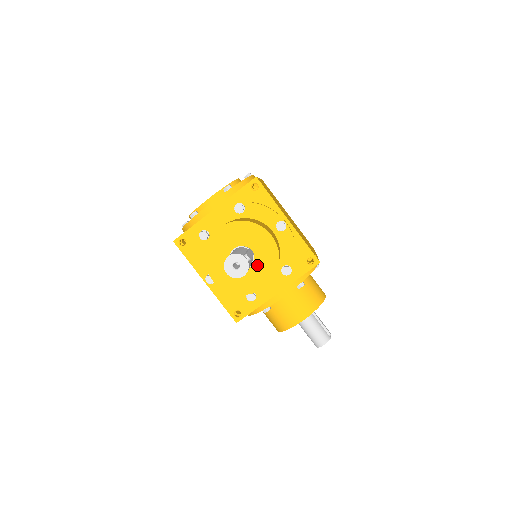
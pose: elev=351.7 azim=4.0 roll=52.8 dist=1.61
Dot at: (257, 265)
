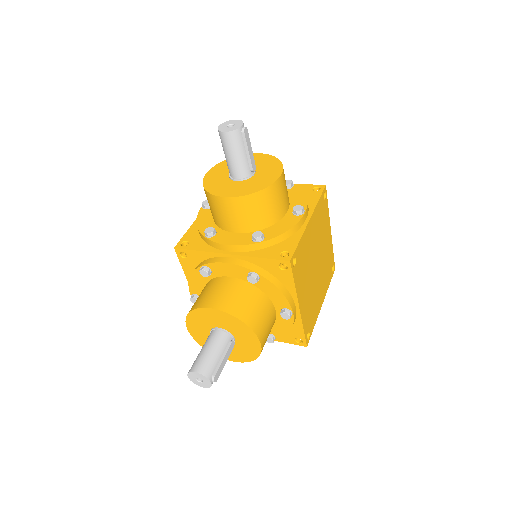
Dot at: (244, 183)
